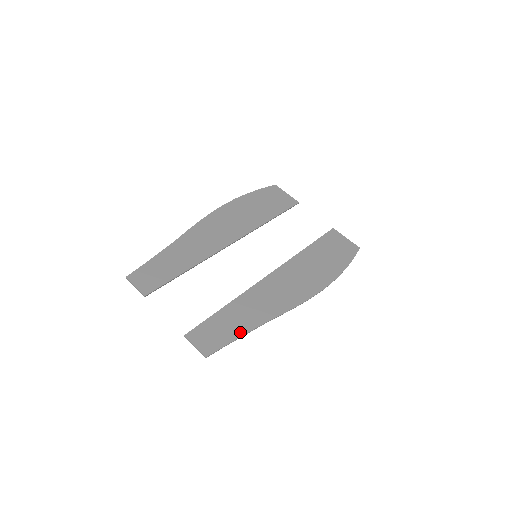
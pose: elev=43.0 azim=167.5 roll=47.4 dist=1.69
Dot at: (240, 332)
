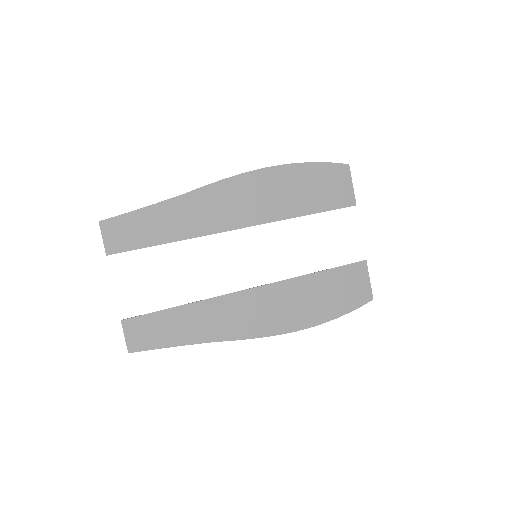
Dot at: (178, 341)
